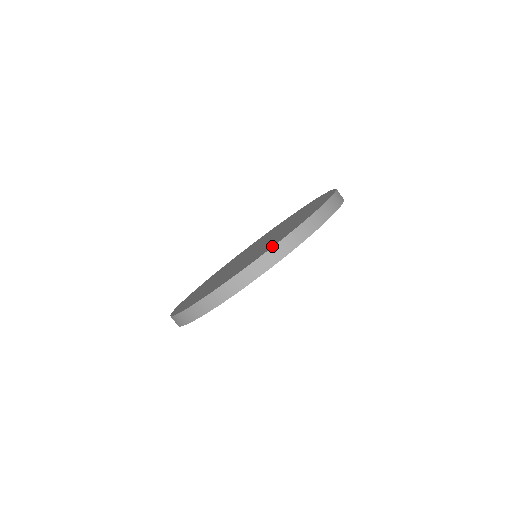
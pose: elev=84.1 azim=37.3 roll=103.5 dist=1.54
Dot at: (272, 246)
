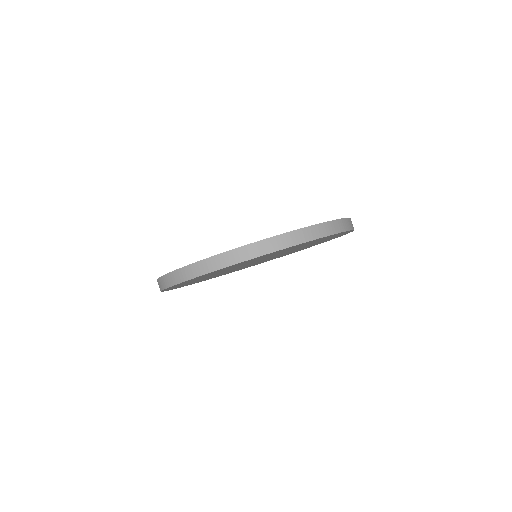
Dot at: (330, 221)
